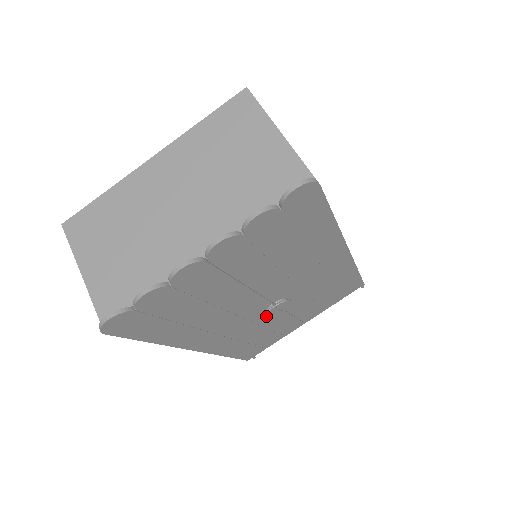
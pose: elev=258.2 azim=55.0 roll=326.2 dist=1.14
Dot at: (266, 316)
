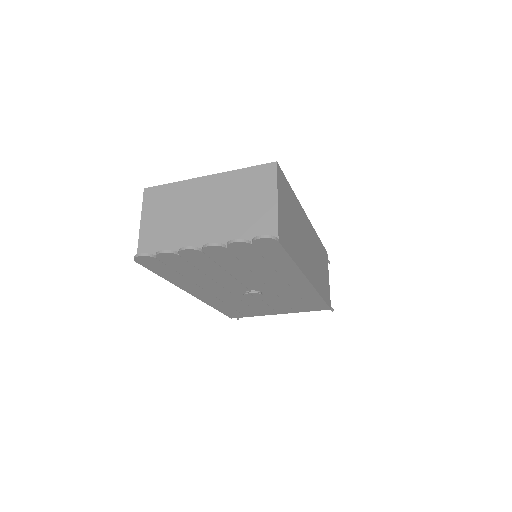
Dot at: occluded
